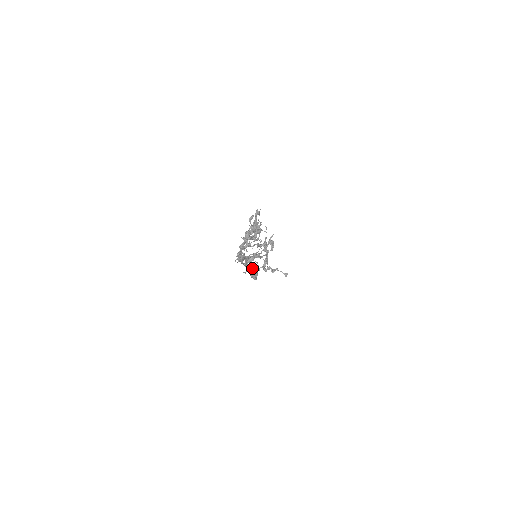
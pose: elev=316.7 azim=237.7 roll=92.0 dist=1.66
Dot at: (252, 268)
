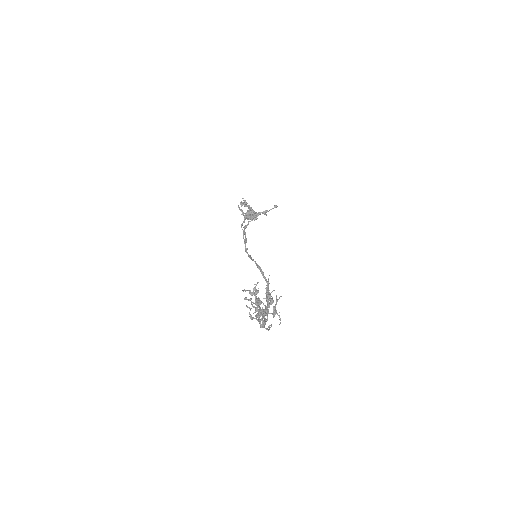
Dot at: occluded
